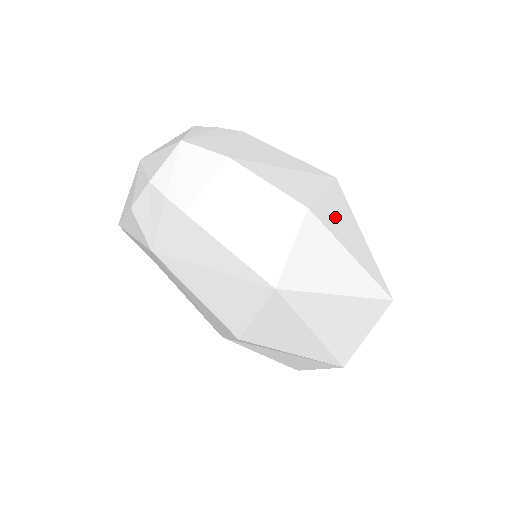
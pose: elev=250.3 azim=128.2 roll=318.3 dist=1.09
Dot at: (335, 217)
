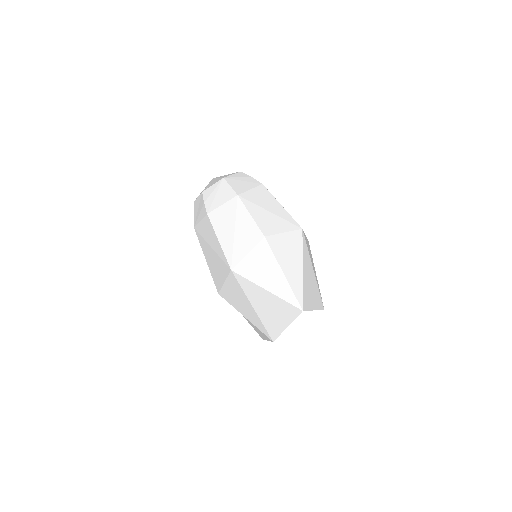
Dot at: (284, 249)
